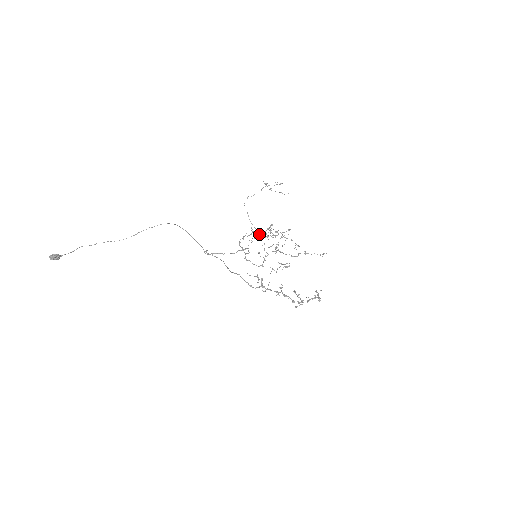
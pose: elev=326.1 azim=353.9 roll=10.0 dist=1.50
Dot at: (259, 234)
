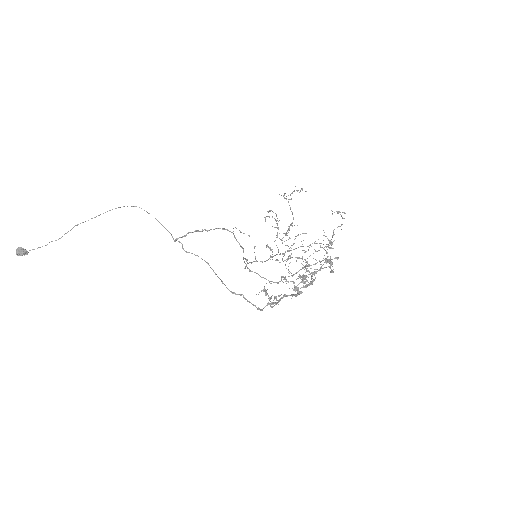
Dot at: occluded
